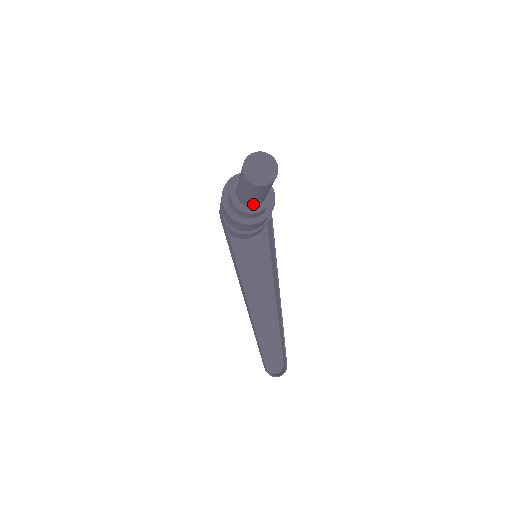
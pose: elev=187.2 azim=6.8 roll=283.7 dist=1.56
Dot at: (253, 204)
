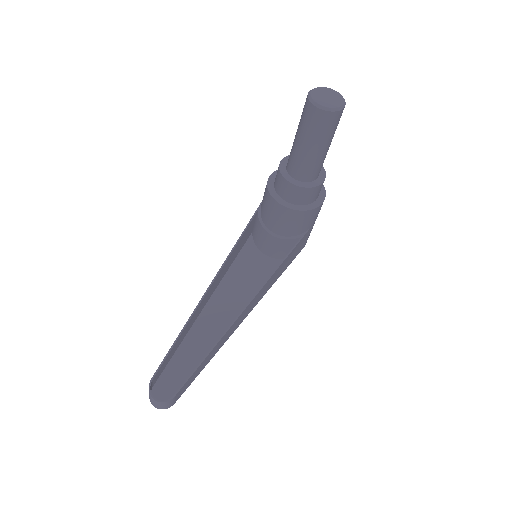
Dot at: (295, 168)
